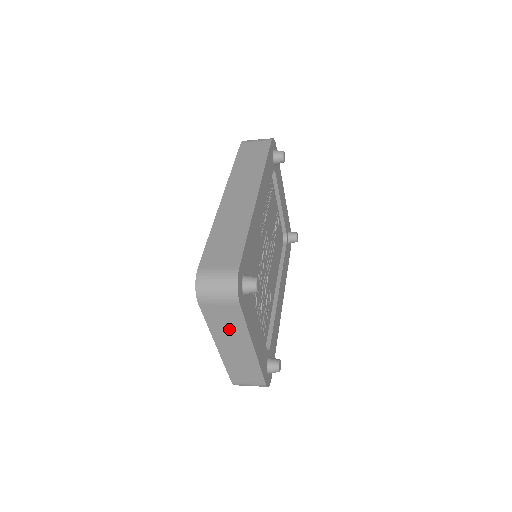
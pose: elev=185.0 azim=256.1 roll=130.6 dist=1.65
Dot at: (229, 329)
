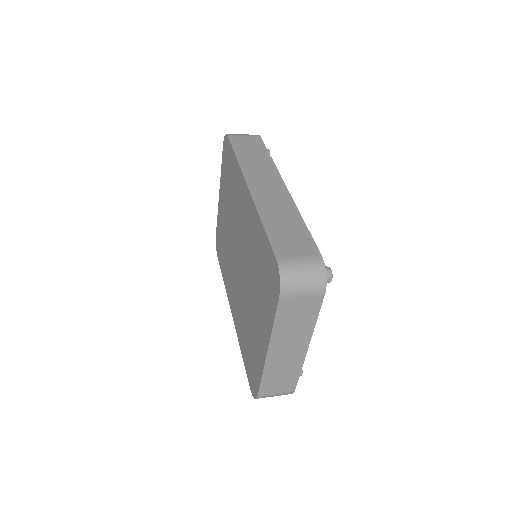
Dot at: (295, 327)
